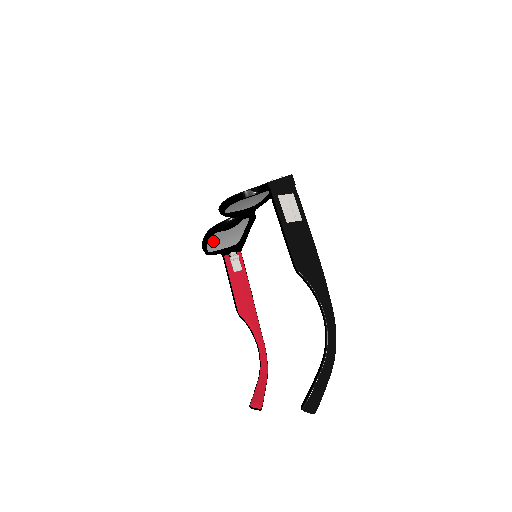
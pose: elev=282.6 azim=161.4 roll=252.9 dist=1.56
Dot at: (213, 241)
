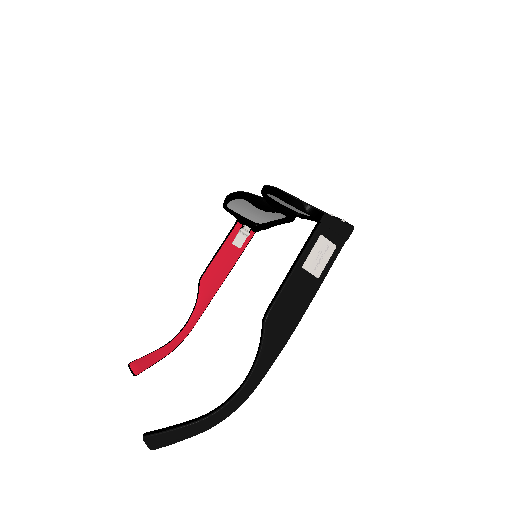
Dot at: (239, 203)
